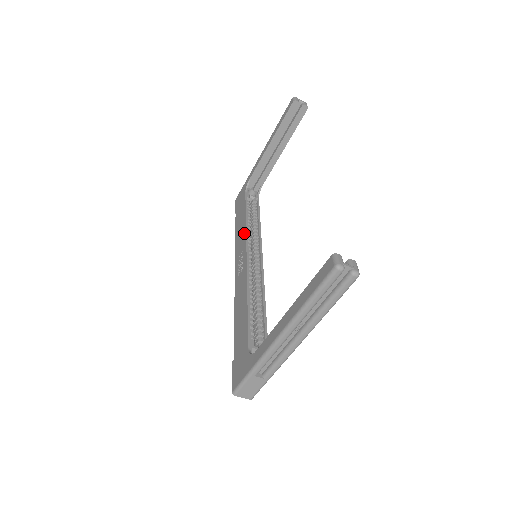
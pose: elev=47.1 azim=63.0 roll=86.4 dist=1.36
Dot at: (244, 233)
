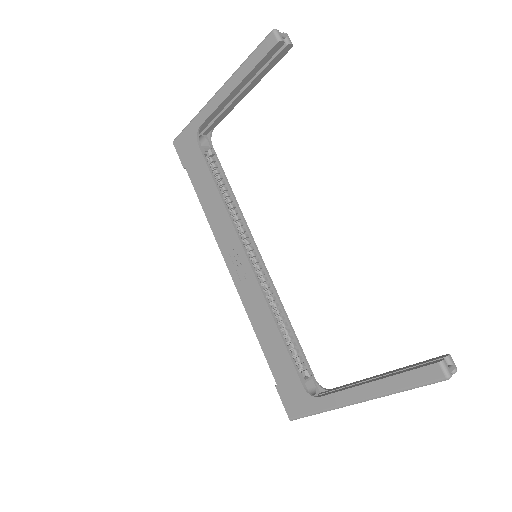
Dot at: (227, 221)
